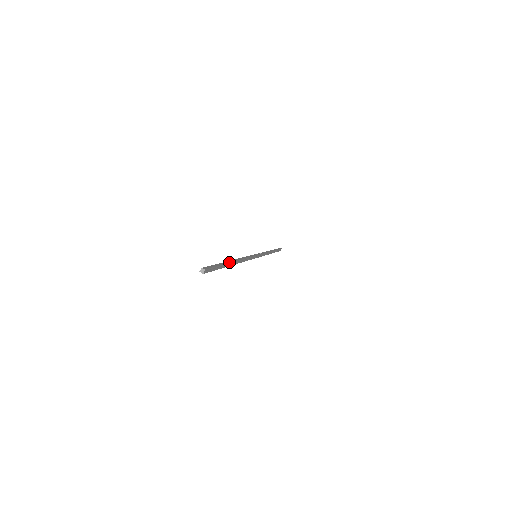
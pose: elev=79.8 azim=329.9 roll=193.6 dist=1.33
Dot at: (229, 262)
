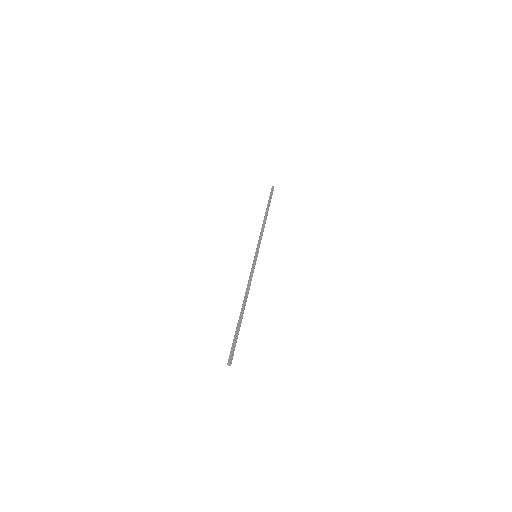
Dot at: (240, 318)
